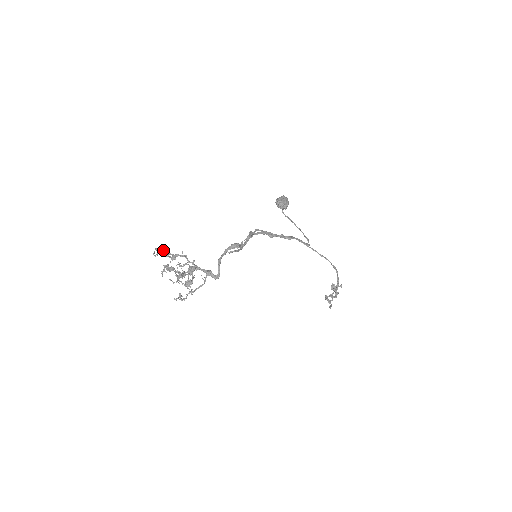
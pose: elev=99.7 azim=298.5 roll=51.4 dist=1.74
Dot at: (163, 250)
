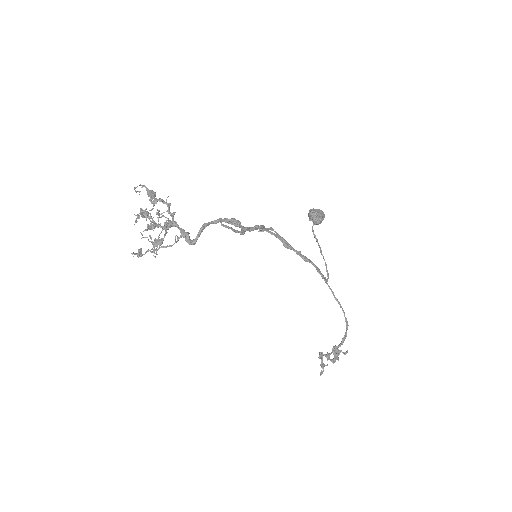
Dot at: (149, 190)
